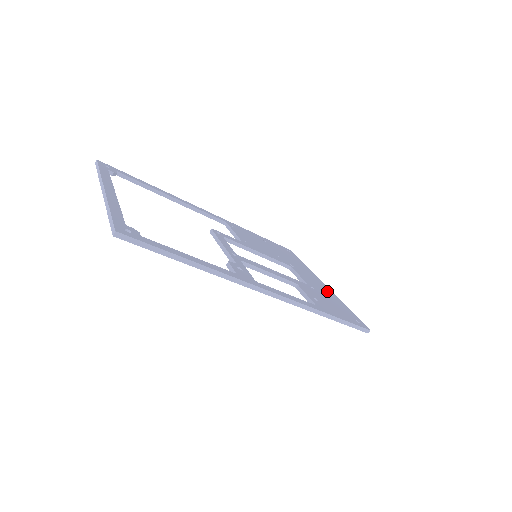
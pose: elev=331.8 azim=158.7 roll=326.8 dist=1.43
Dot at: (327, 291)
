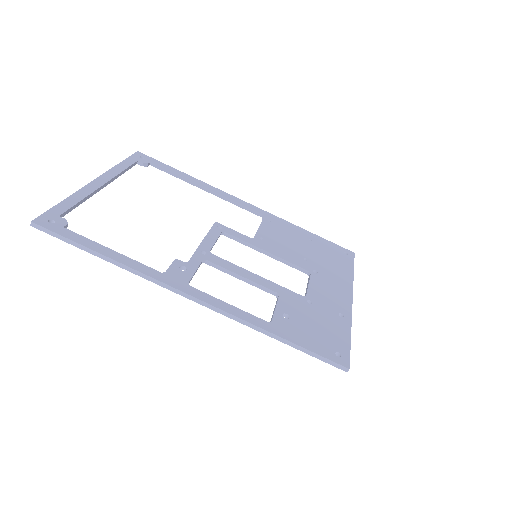
Dot at: (340, 309)
